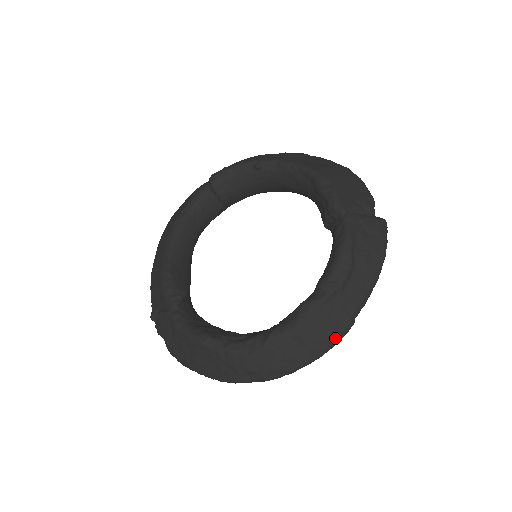
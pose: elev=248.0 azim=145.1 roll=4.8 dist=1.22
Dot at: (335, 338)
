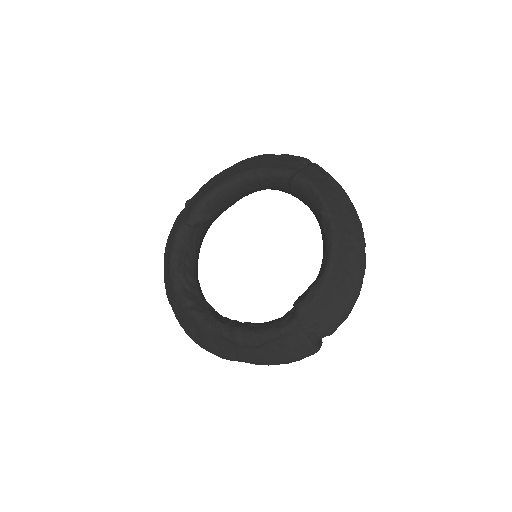
Dot at: (215, 353)
